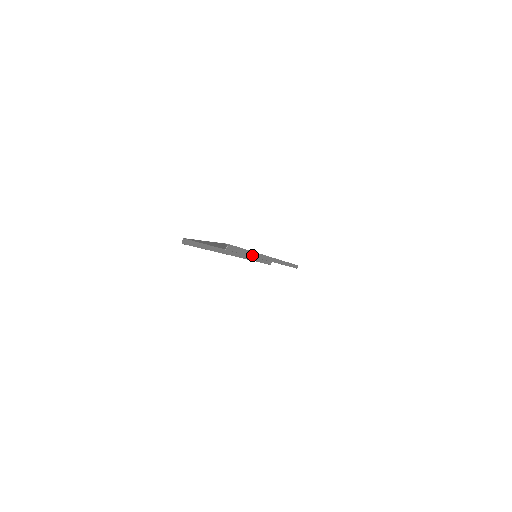
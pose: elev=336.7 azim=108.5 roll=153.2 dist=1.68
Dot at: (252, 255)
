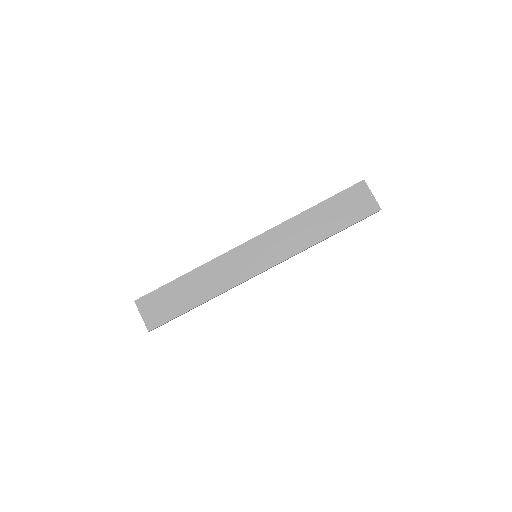
Dot at: (204, 302)
